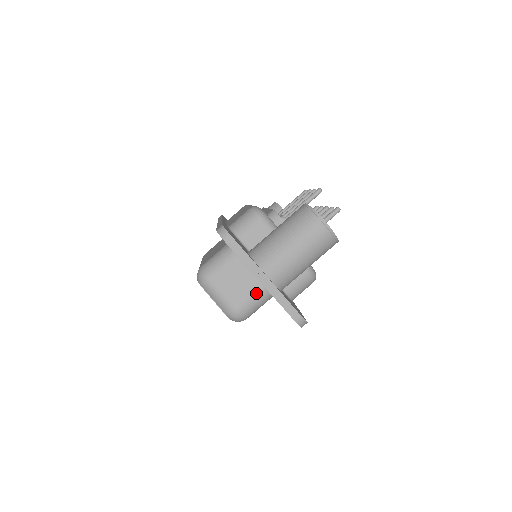
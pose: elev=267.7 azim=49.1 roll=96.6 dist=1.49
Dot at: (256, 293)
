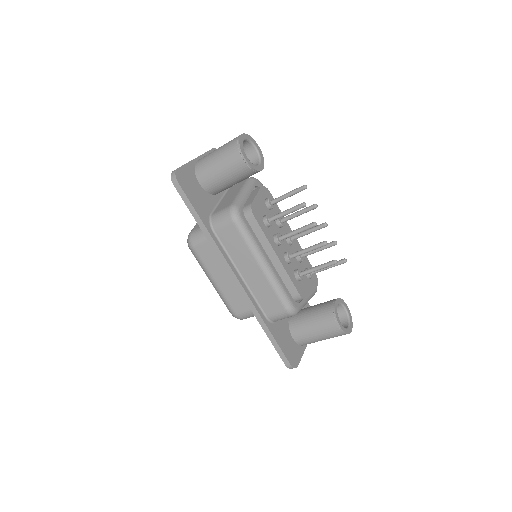
Dot at: occluded
